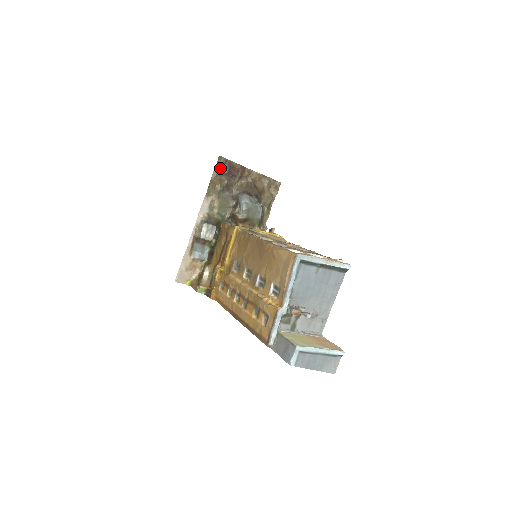
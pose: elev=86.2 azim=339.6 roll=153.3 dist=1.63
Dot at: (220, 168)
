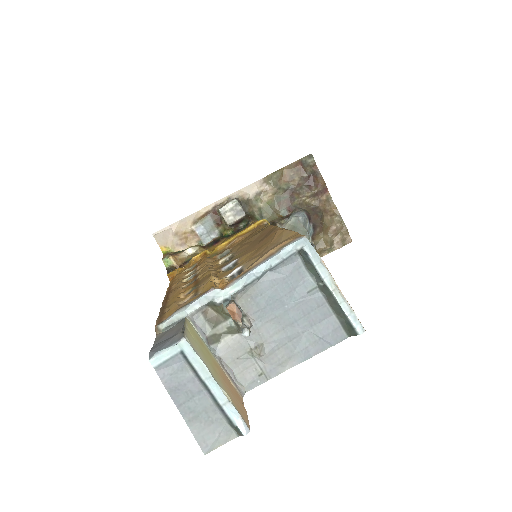
Dot at: (302, 165)
